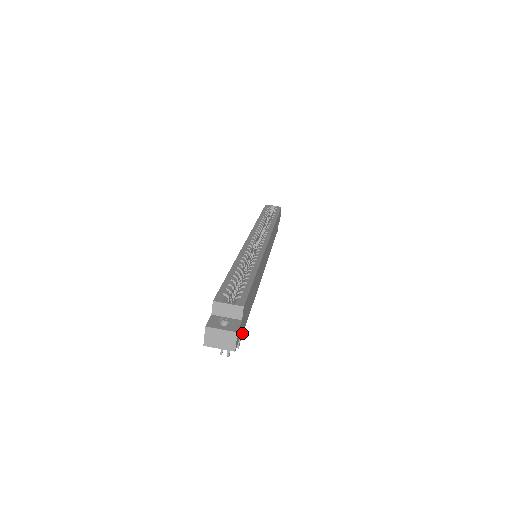
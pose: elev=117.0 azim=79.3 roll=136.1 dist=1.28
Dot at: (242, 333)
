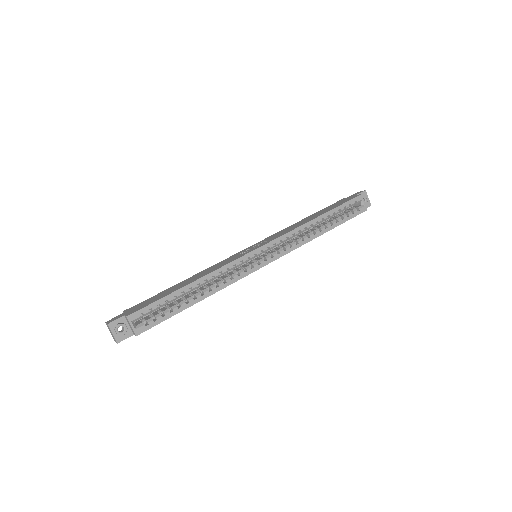
Dot at: occluded
